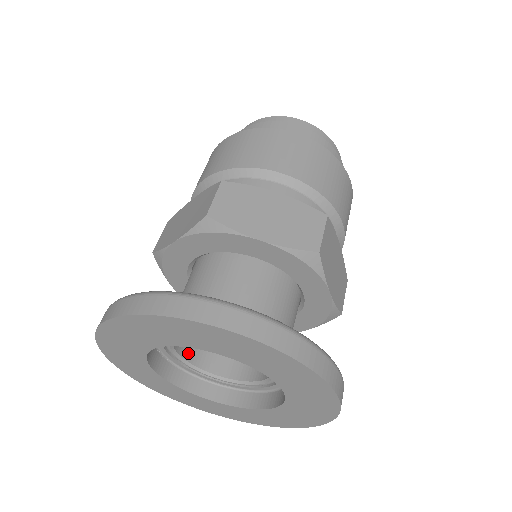
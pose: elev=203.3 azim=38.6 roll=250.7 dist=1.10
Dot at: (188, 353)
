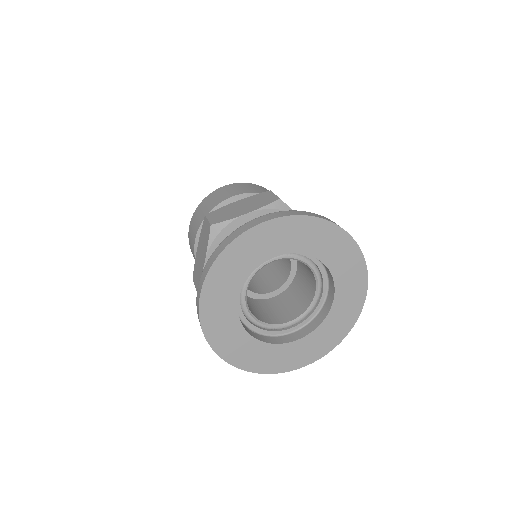
Dot at: (263, 320)
